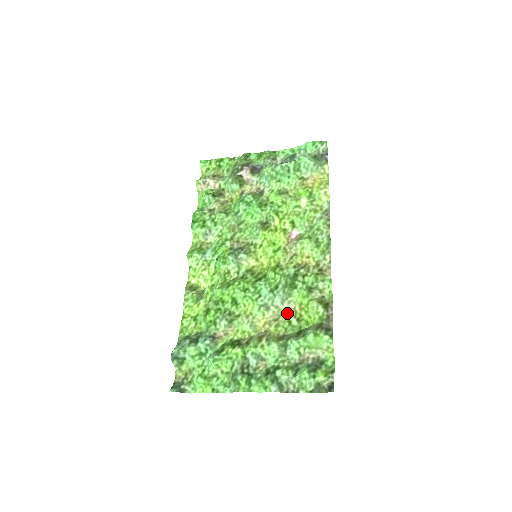
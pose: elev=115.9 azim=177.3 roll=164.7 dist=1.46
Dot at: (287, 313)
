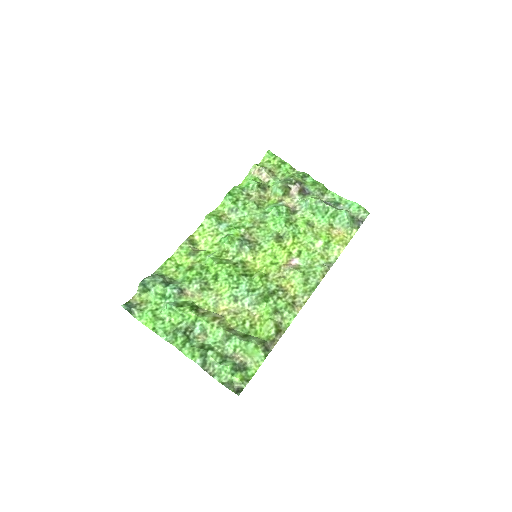
Dot at: (247, 315)
